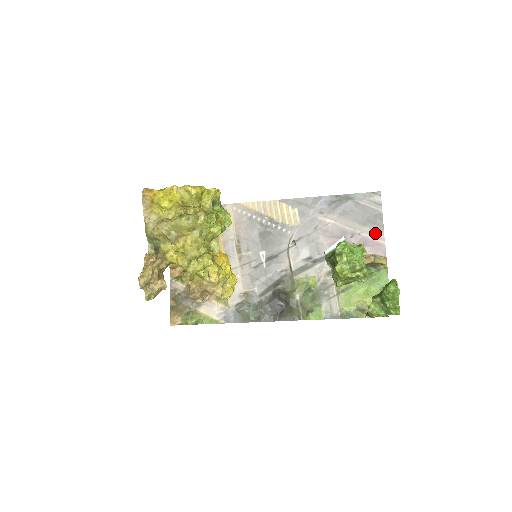
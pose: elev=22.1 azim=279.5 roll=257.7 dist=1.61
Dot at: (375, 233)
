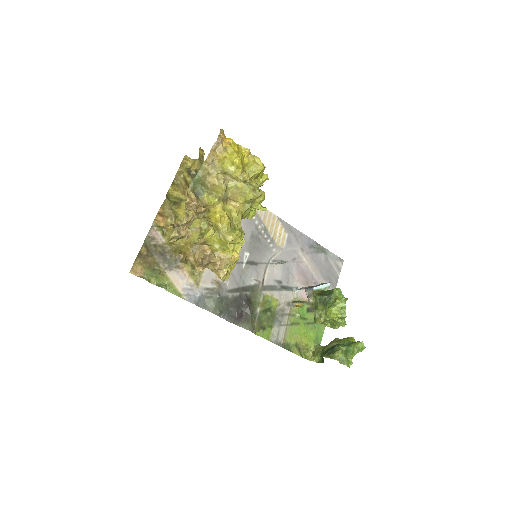
Dot at: occluded
